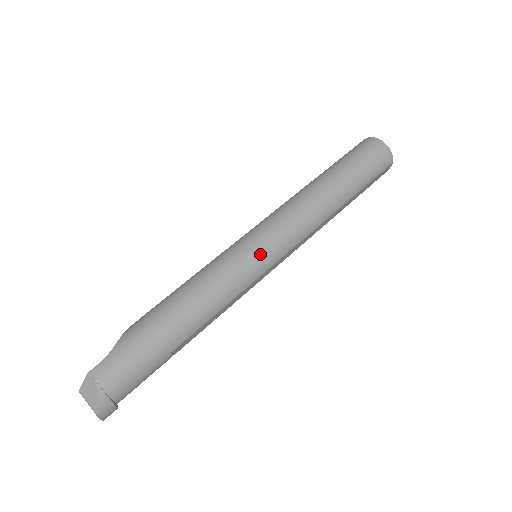
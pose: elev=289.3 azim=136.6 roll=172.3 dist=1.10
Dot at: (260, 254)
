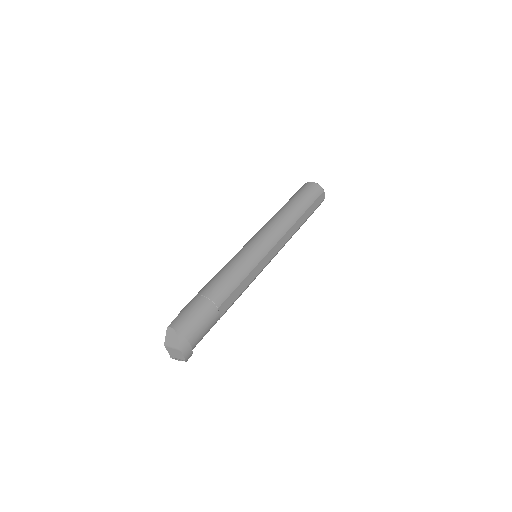
Dot at: (256, 247)
